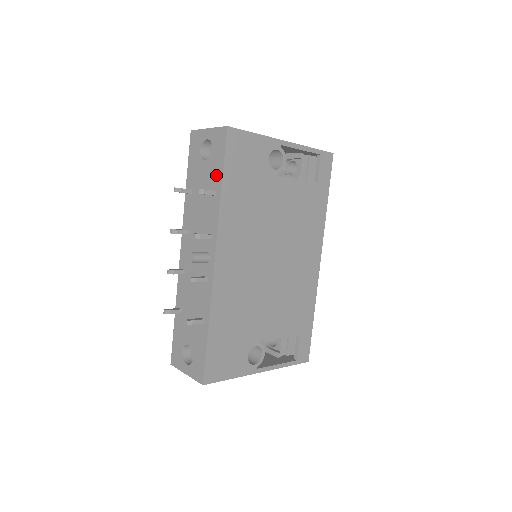
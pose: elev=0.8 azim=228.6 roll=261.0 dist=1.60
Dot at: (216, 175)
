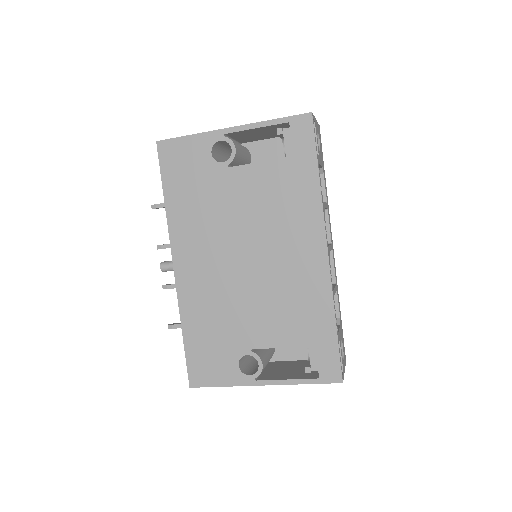
Dot at: occluded
